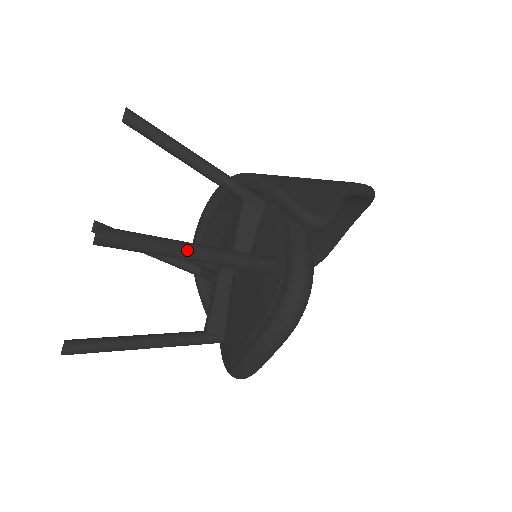
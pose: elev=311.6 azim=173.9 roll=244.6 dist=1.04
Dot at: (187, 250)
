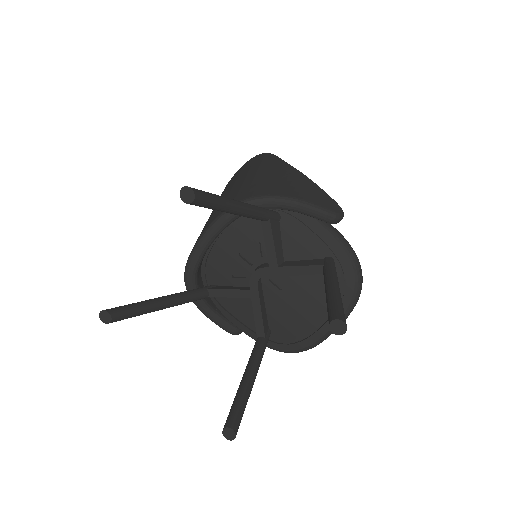
Dot at: occluded
